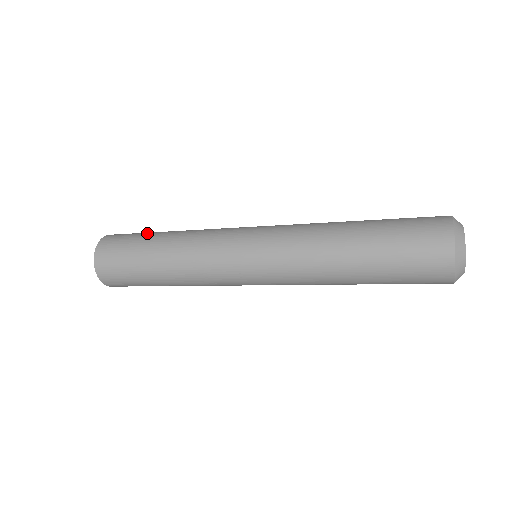
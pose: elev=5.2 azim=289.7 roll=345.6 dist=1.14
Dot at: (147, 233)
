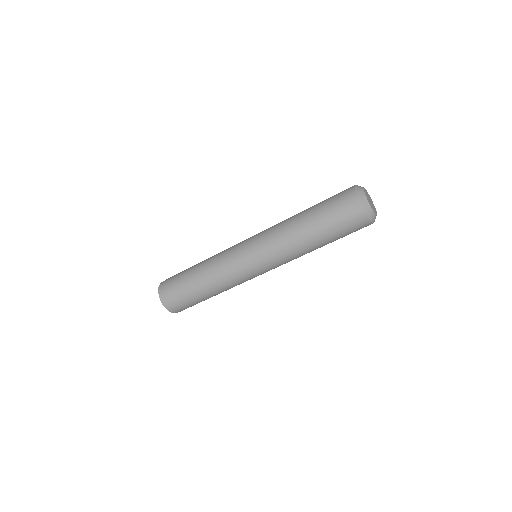
Dot at: occluded
